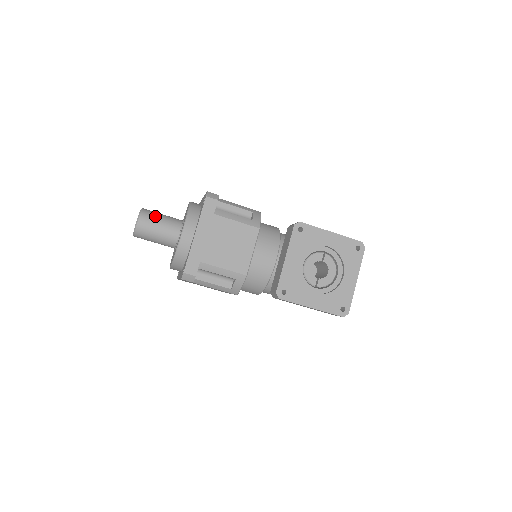
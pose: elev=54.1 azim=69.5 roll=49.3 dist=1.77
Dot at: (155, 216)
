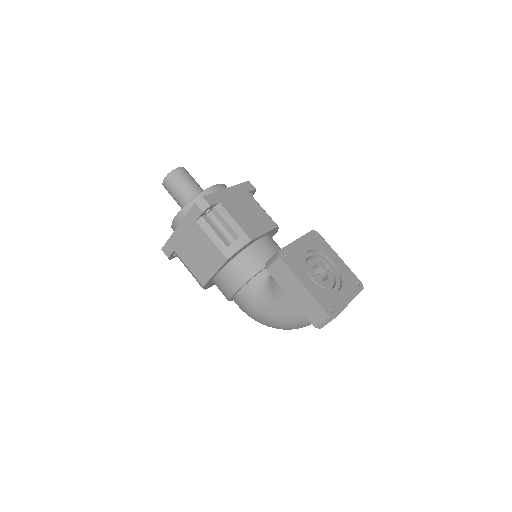
Dot at: (193, 178)
